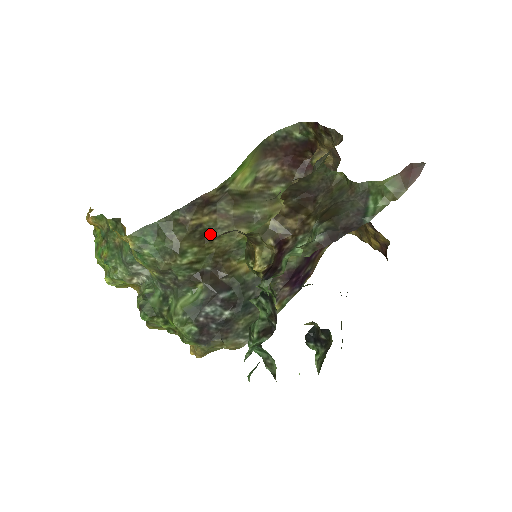
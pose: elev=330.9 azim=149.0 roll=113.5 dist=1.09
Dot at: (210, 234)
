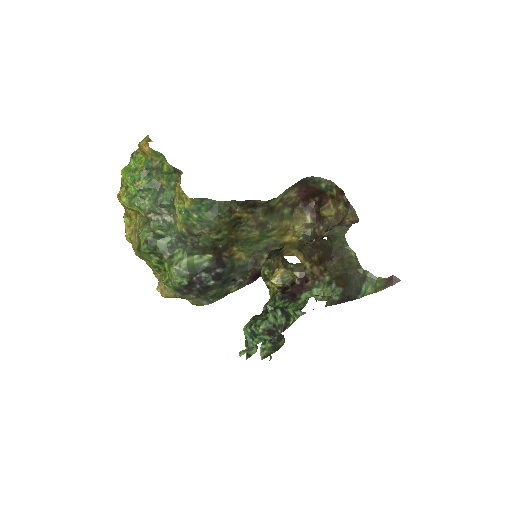
Dot at: (240, 226)
